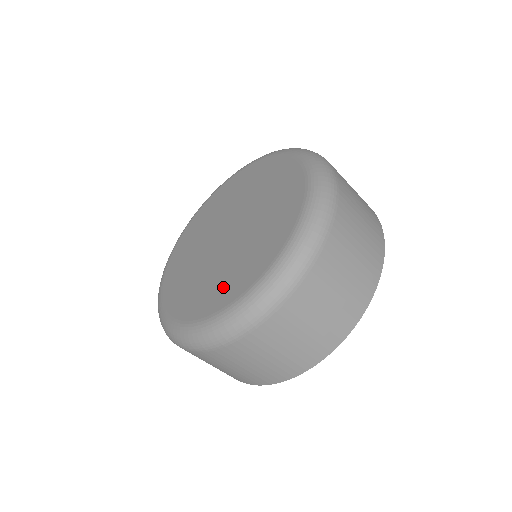
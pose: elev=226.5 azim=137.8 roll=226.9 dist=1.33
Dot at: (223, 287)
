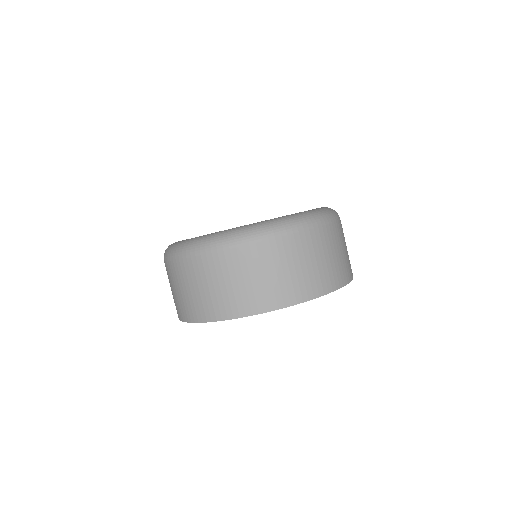
Dot at: occluded
